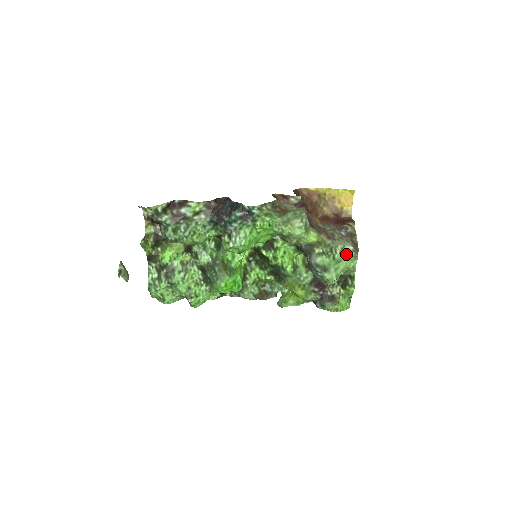
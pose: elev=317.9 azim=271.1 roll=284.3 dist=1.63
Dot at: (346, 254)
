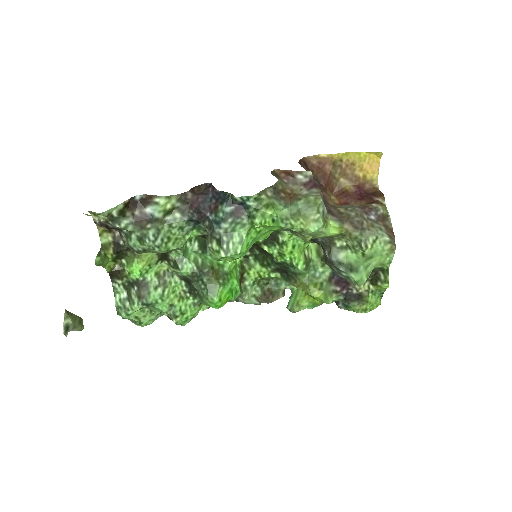
Dot at: (380, 248)
